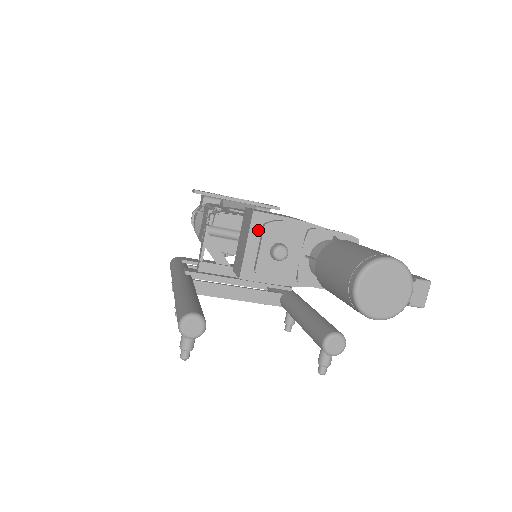
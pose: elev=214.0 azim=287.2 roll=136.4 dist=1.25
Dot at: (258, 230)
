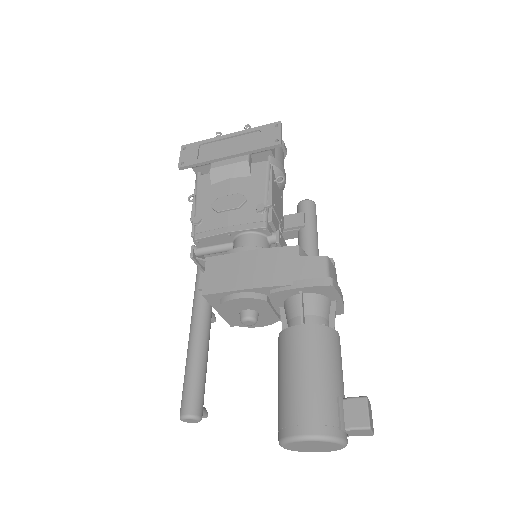
Dot at: (219, 303)
